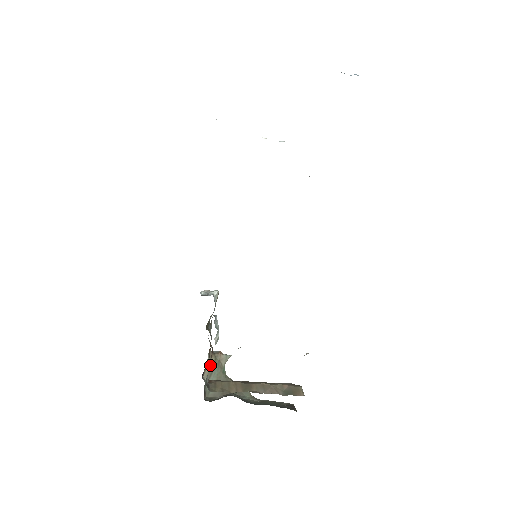
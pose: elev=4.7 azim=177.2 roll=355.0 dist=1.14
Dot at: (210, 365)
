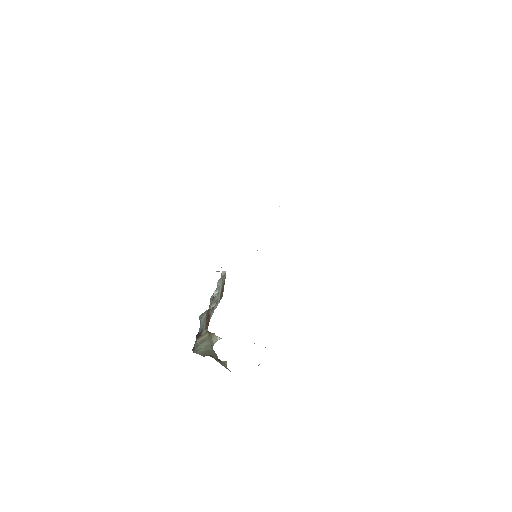
Dot at: (205, 315)
